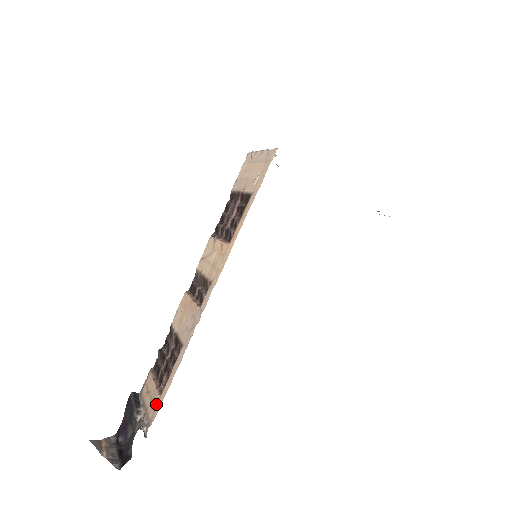
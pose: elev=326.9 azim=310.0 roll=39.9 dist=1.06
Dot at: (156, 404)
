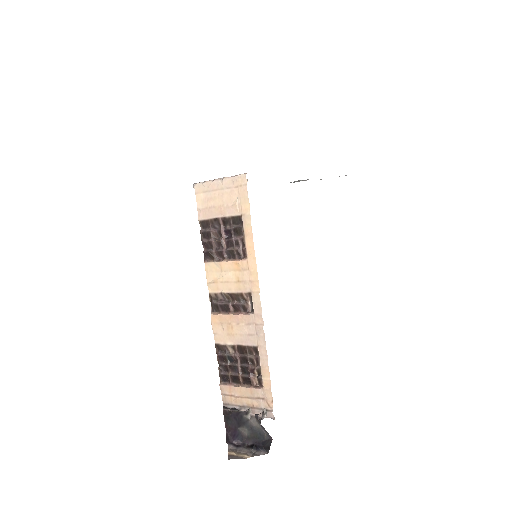
Dot at: (263, 396)
